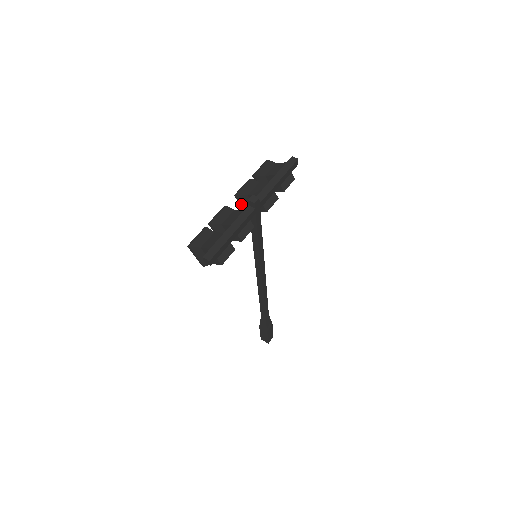
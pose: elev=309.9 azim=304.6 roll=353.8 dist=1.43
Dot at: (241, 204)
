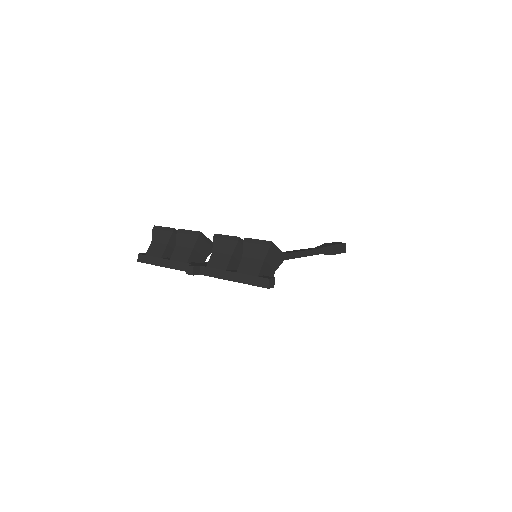
Dot at: occluded
